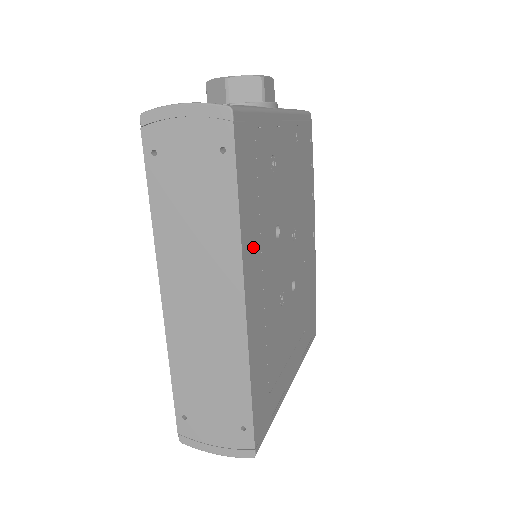
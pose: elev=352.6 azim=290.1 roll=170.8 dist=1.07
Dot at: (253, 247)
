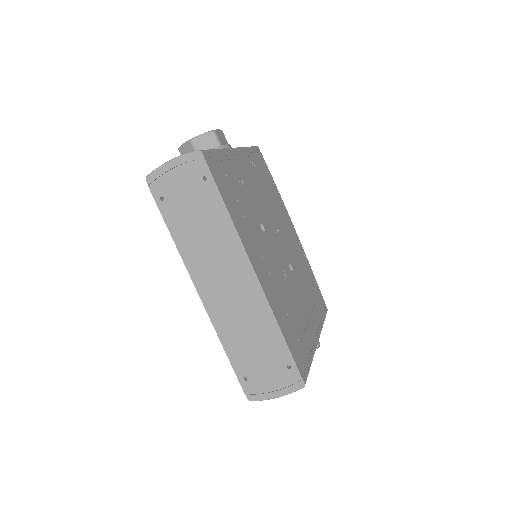
Dot at: (247, 236)
